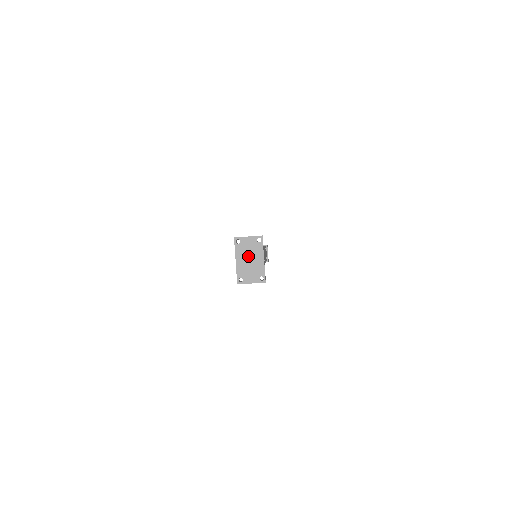
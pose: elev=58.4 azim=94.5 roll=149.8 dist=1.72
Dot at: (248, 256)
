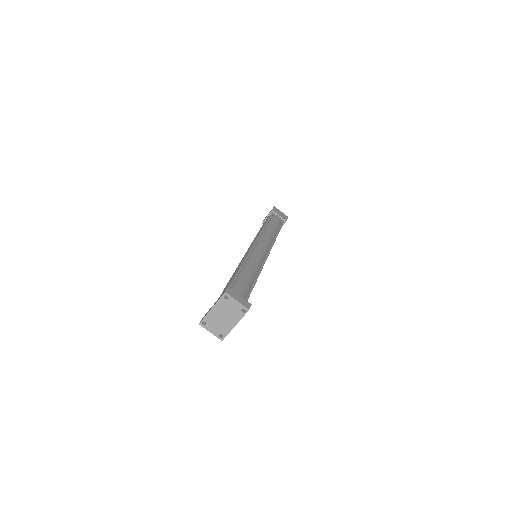
Dot at: (225, 313)
